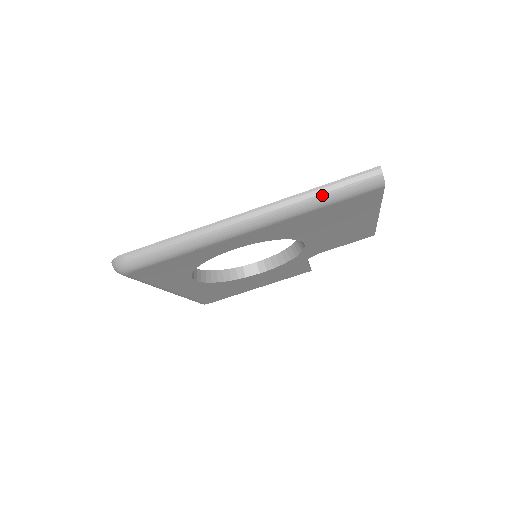
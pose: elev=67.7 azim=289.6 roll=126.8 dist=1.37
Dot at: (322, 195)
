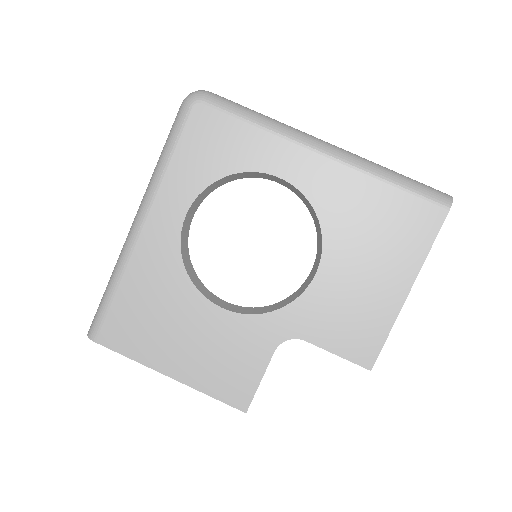
Dot at: (397, 174)
